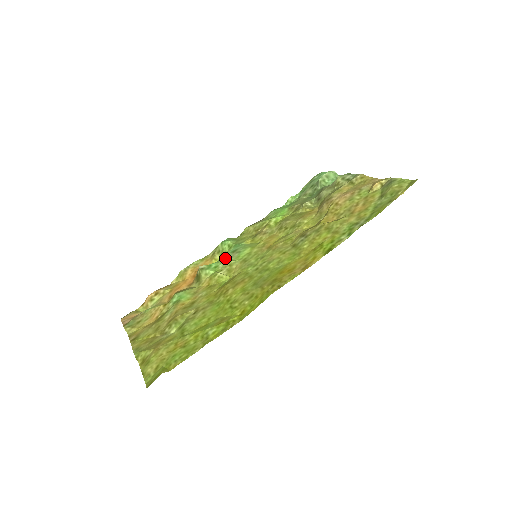
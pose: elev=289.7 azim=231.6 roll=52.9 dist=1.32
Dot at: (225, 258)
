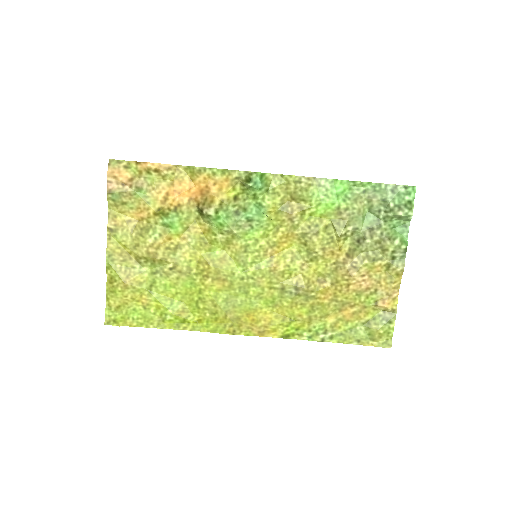
Dot at: (236, 222)
